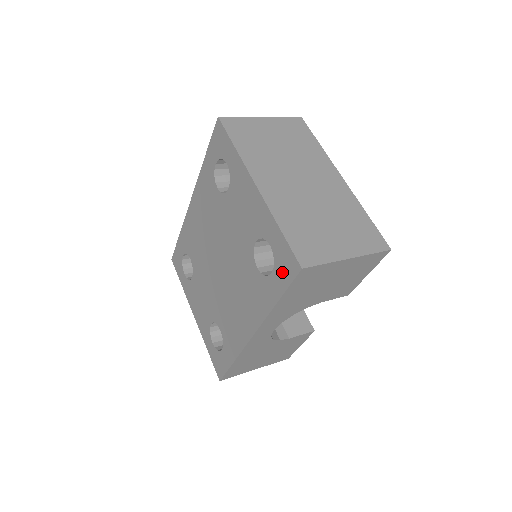
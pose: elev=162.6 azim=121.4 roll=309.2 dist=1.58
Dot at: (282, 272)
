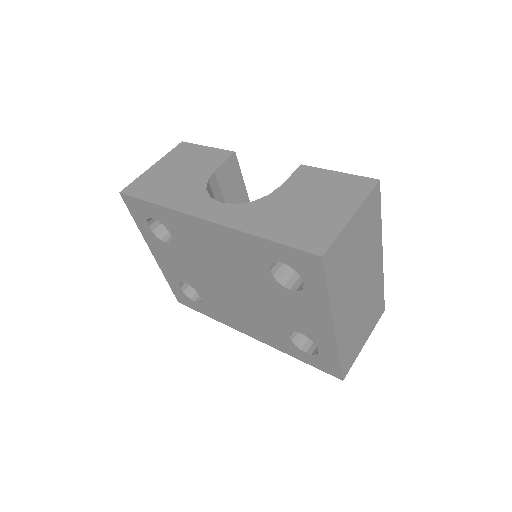
Dot at: (320, 364)
